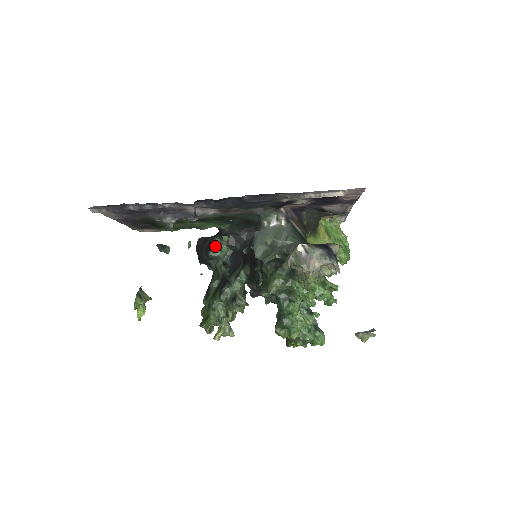
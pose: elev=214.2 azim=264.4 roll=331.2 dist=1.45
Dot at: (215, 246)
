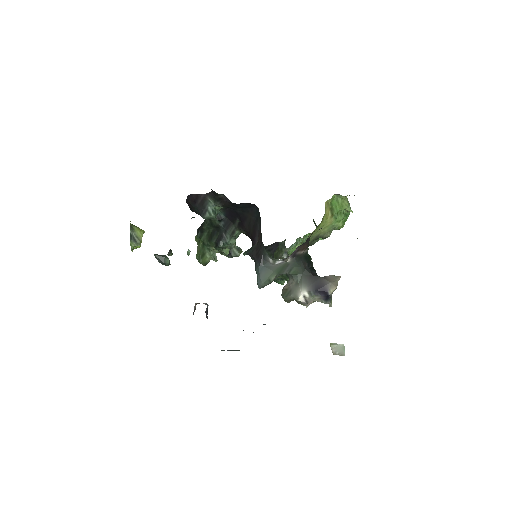
Dot at: (209, 210)
